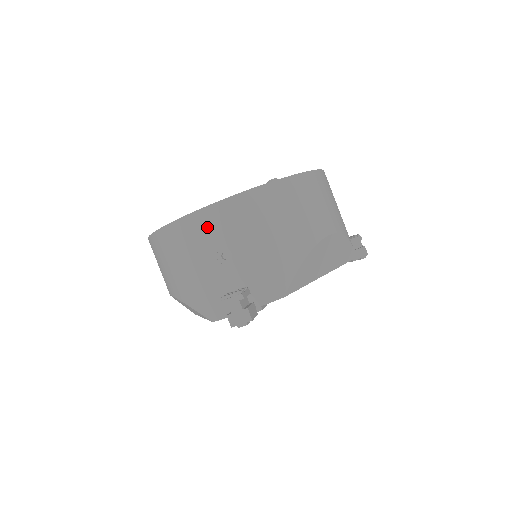
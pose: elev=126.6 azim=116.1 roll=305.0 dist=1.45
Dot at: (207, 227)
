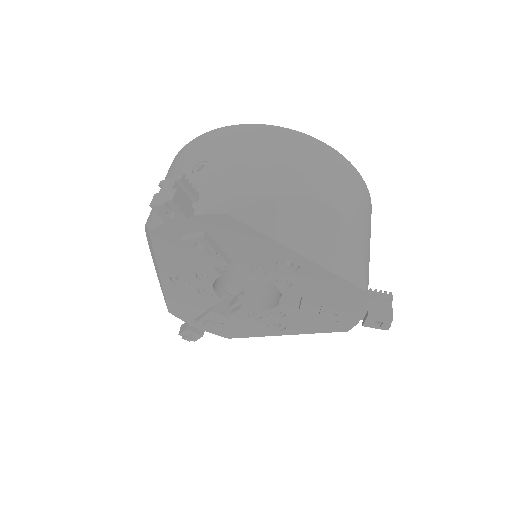
Dot at: (204, 144)
